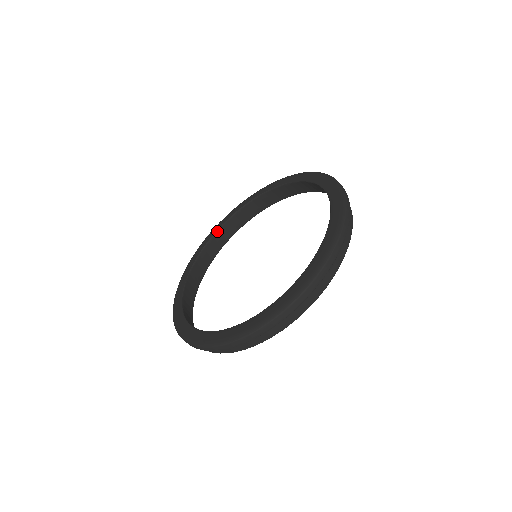
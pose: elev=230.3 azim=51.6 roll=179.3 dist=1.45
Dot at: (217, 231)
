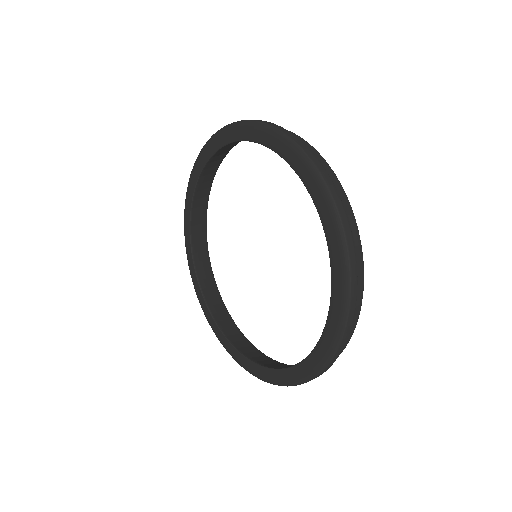
Dot at: (204, 298)
